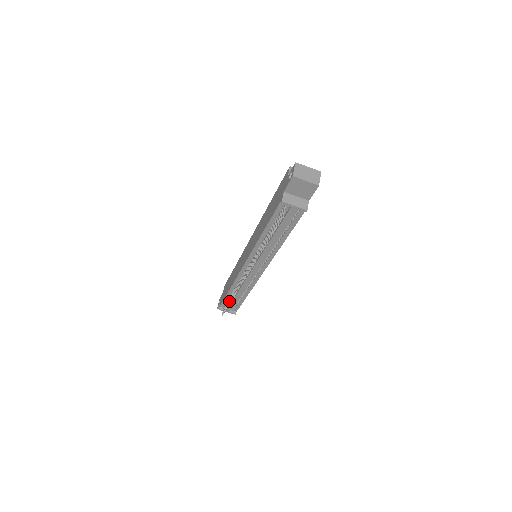
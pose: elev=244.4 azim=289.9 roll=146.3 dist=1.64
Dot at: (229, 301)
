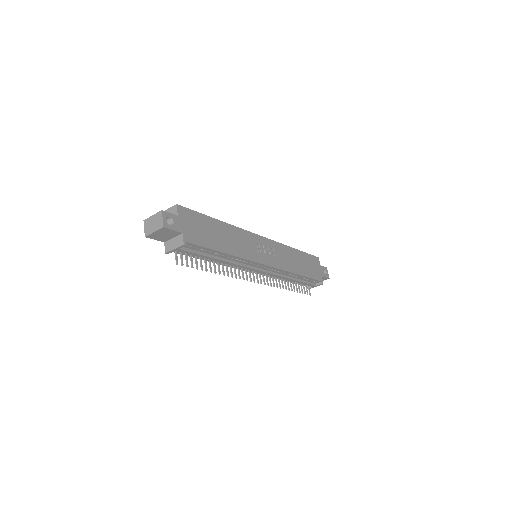
Dot at: (293, 288)
